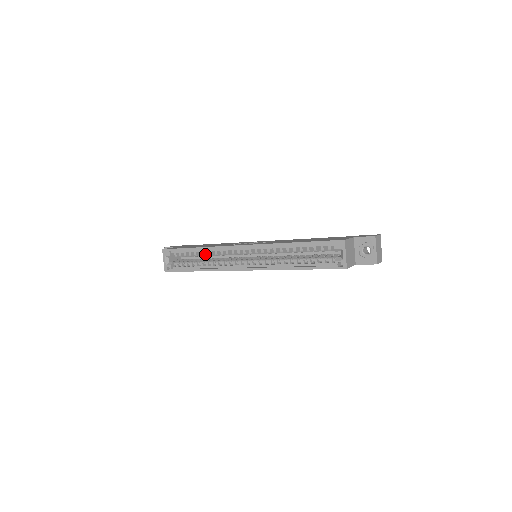
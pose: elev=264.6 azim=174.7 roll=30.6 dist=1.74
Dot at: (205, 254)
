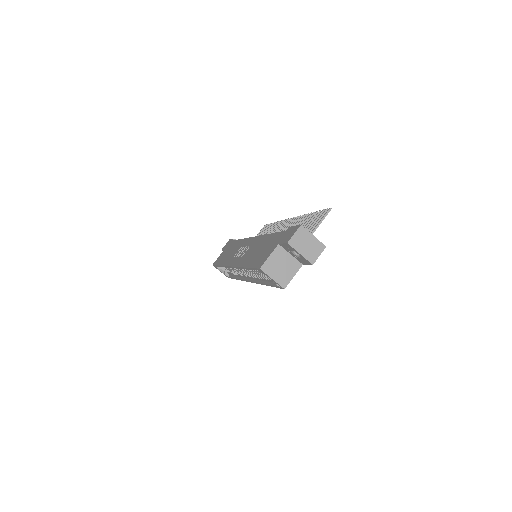
Dot at: occluded
